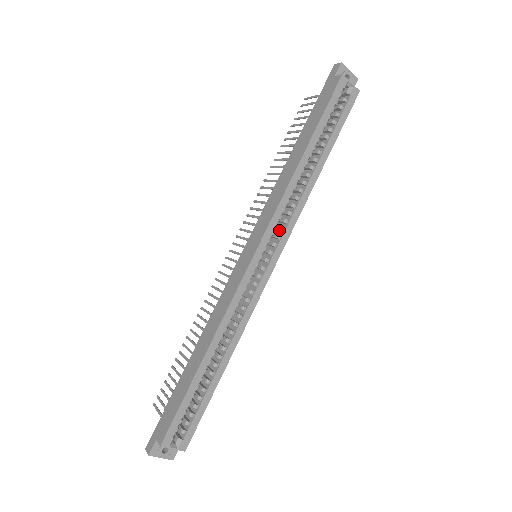
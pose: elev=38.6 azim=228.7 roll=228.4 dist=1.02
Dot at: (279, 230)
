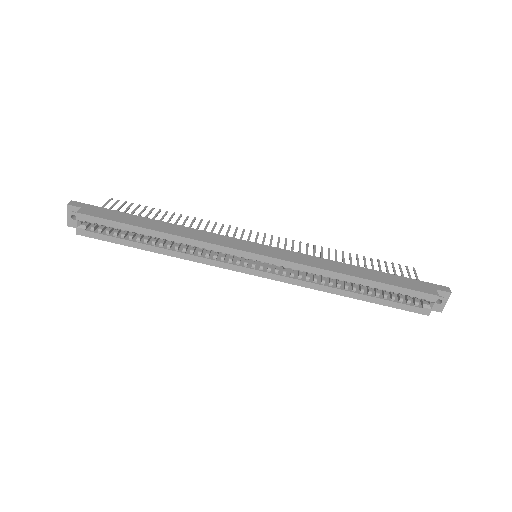
Dot at: (283, 271)
